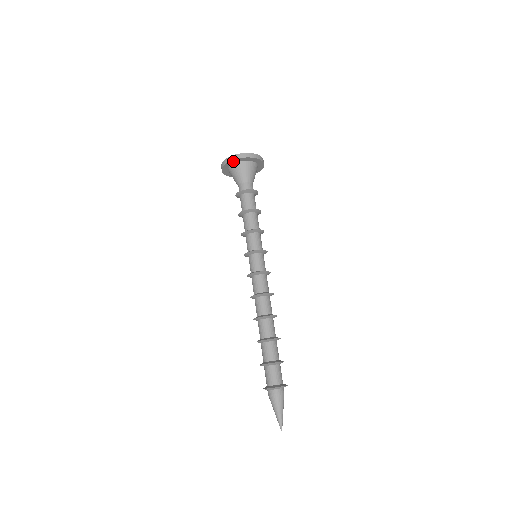
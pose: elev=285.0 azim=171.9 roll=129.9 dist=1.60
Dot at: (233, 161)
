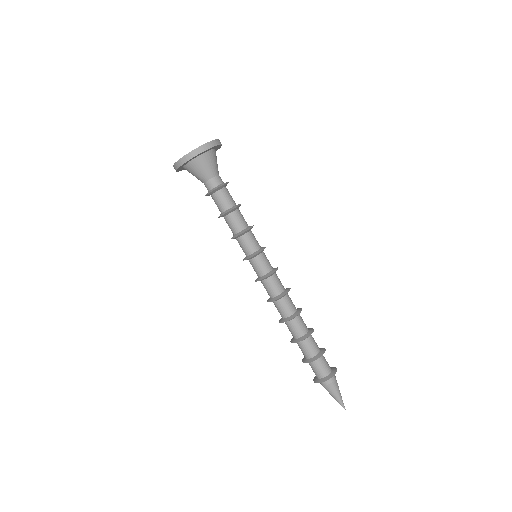
Dot at: (192, 158)
